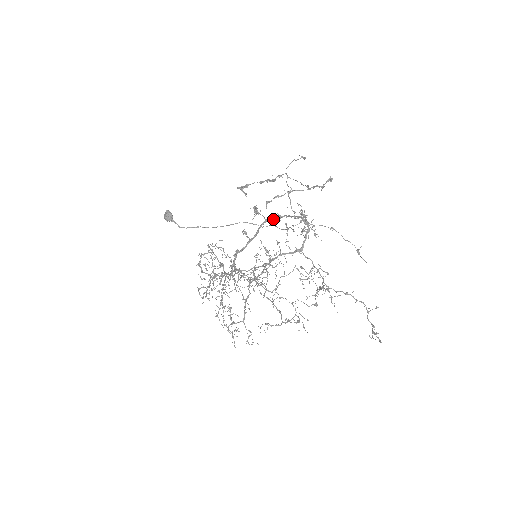
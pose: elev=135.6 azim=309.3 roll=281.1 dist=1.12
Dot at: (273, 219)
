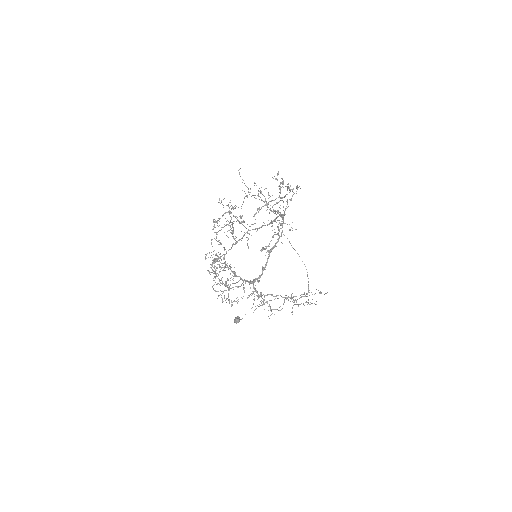
Dot at: (275, 243)
